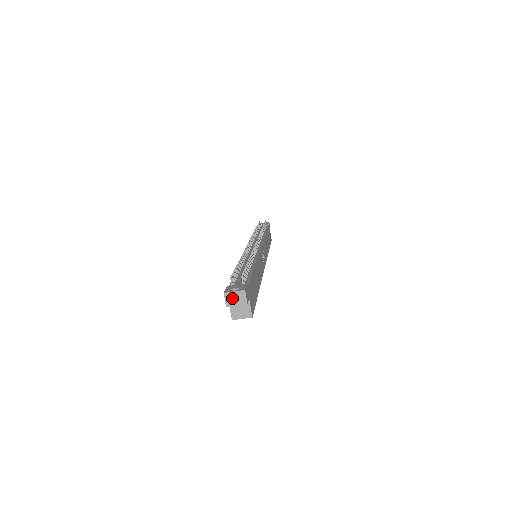
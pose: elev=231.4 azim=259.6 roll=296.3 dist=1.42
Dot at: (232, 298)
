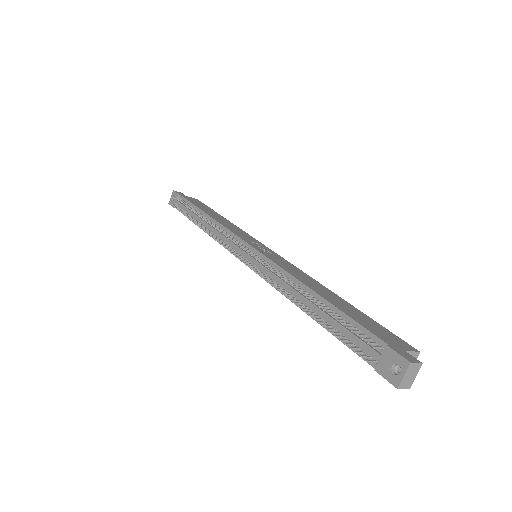
Dot at: (407, 380)
